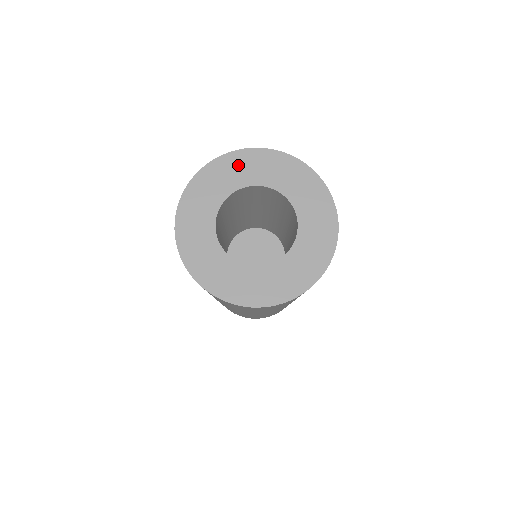
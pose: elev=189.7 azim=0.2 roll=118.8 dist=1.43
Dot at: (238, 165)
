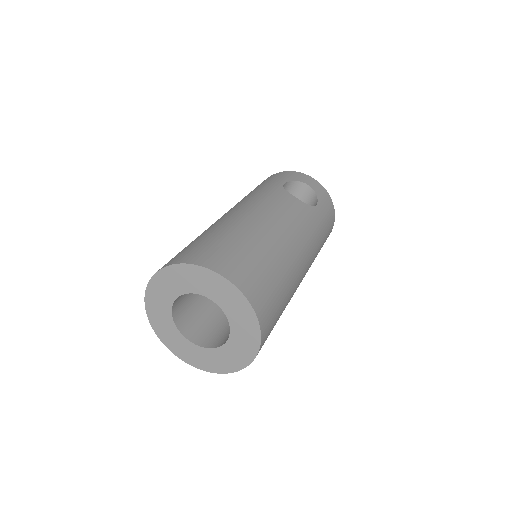
Dot at: (161, 286)
